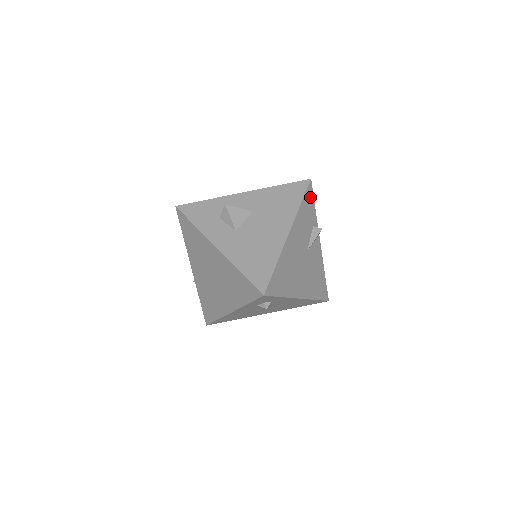
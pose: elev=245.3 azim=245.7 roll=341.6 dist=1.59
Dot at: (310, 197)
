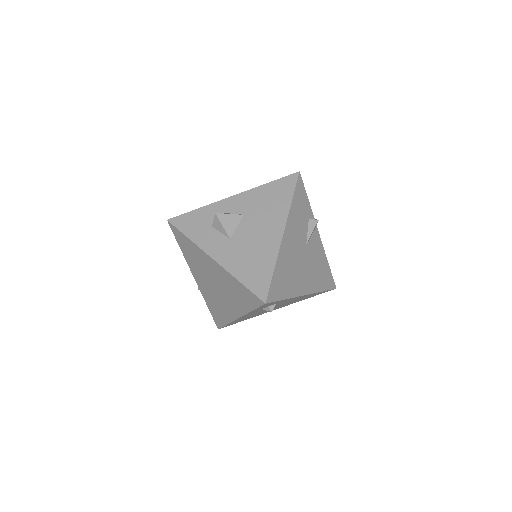
Dot at: (301, 190)
